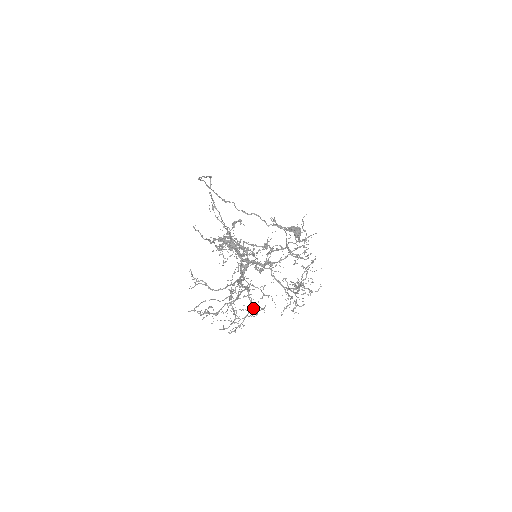
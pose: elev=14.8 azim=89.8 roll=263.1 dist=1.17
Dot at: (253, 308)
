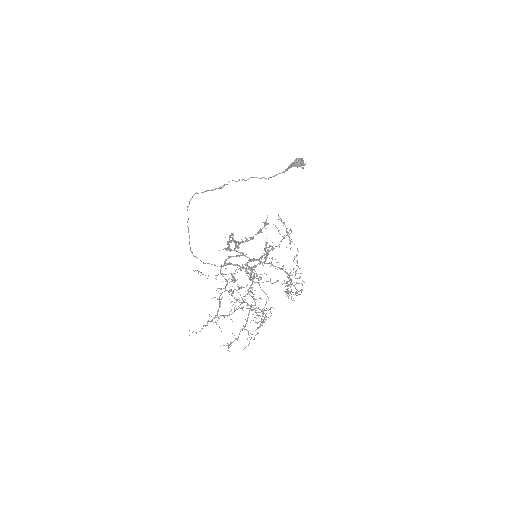
Dot at: occluded
